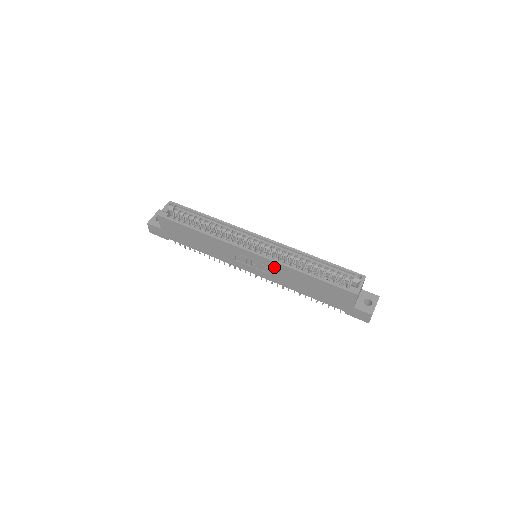
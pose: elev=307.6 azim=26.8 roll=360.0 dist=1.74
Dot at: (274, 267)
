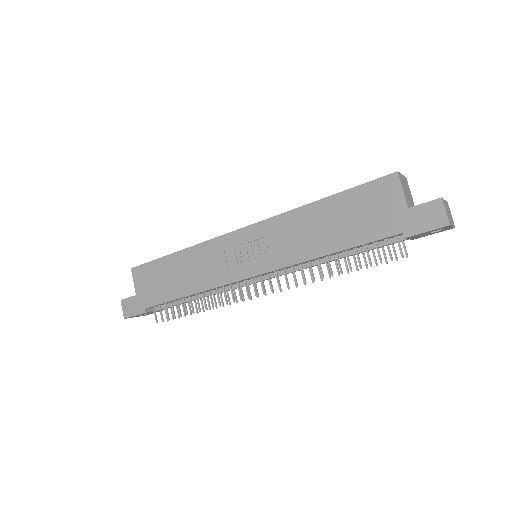
Dot at: (276, 230)
